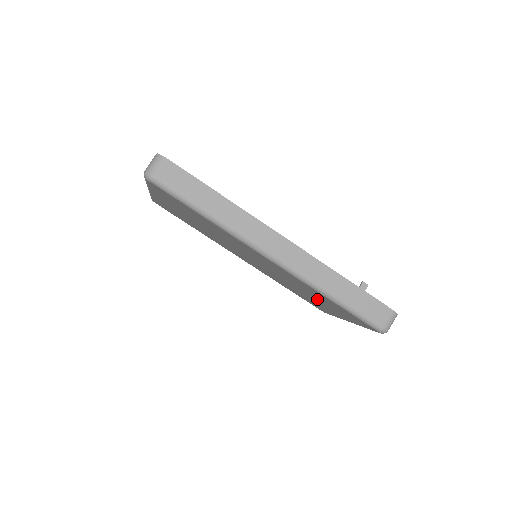
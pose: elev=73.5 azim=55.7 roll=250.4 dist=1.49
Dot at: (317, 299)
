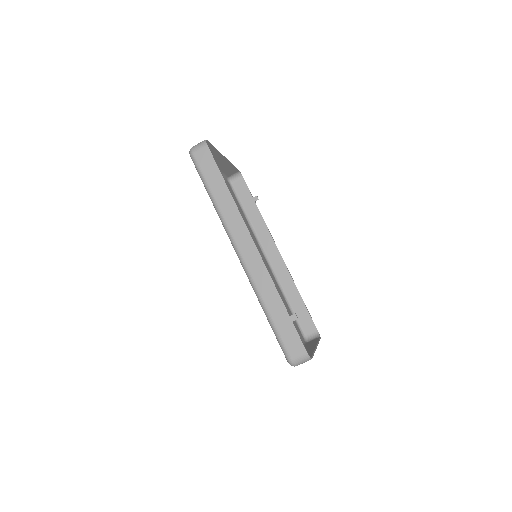
Dot at: occluded
